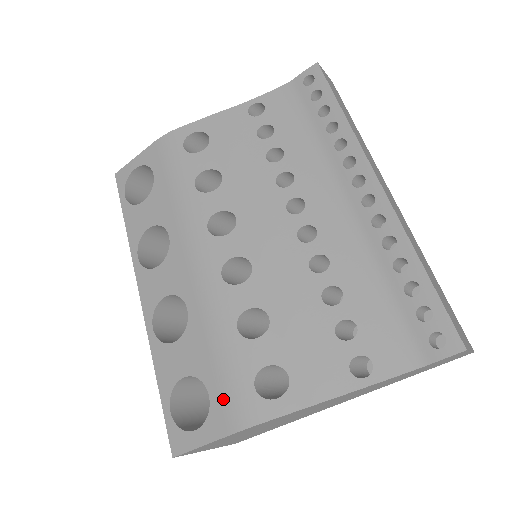
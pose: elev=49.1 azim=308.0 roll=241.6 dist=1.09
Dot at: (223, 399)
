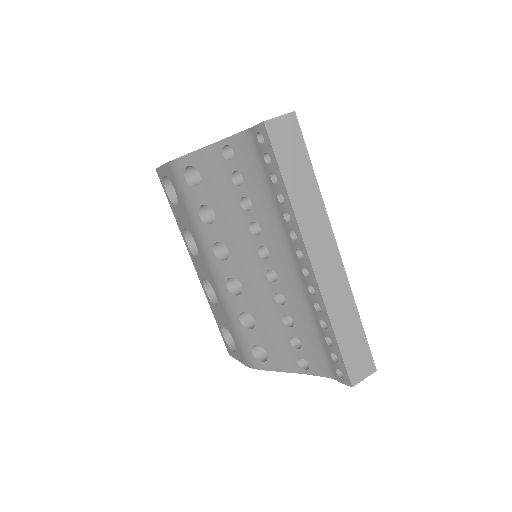
Dot at: (240, 350)
